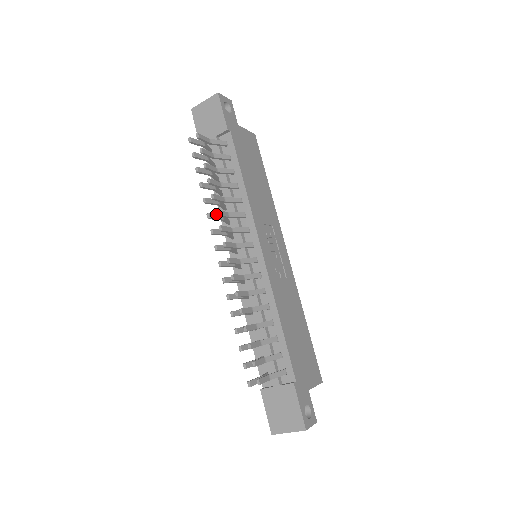
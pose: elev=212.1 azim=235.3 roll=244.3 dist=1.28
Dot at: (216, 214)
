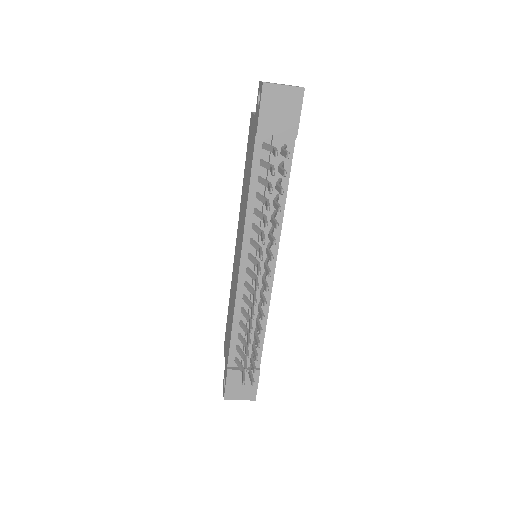
Dot at: occluded
